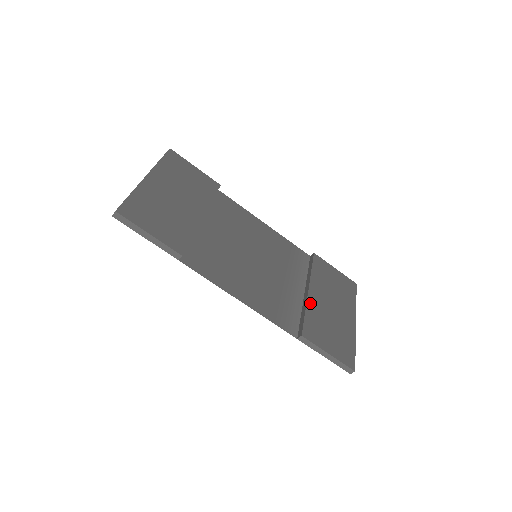
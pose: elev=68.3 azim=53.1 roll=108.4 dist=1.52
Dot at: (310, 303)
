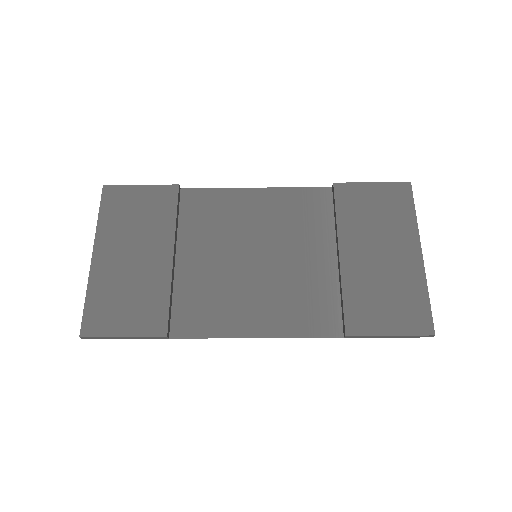
Dot at: (346, 274)
